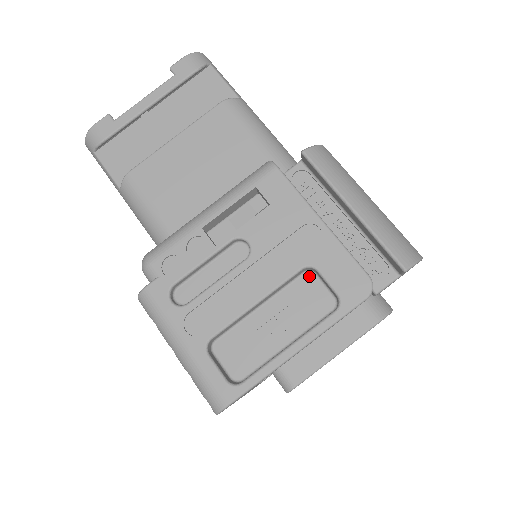
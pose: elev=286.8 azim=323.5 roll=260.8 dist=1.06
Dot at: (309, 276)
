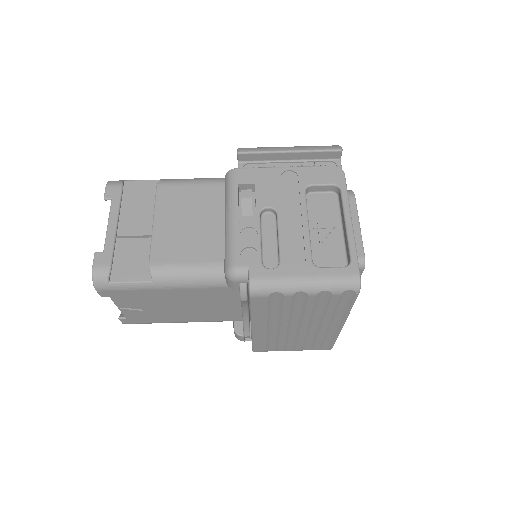
Dot at: (309, 197)
